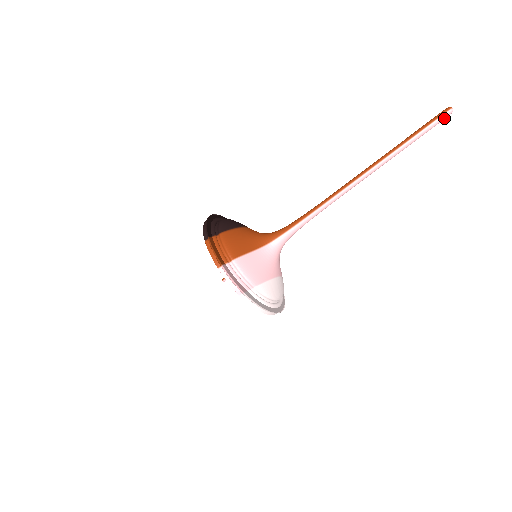
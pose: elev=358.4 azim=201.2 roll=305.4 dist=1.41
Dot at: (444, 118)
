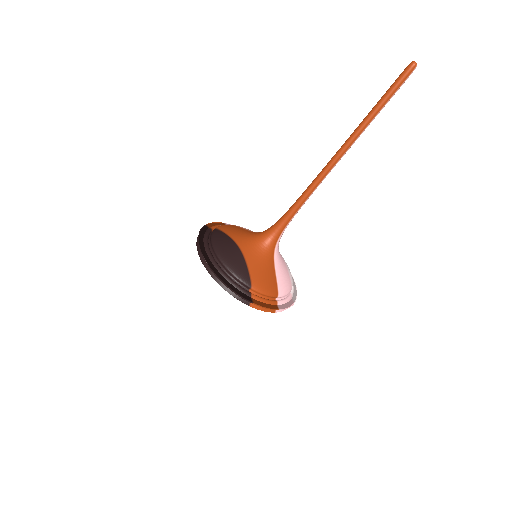
Dot at: (409, 75)
